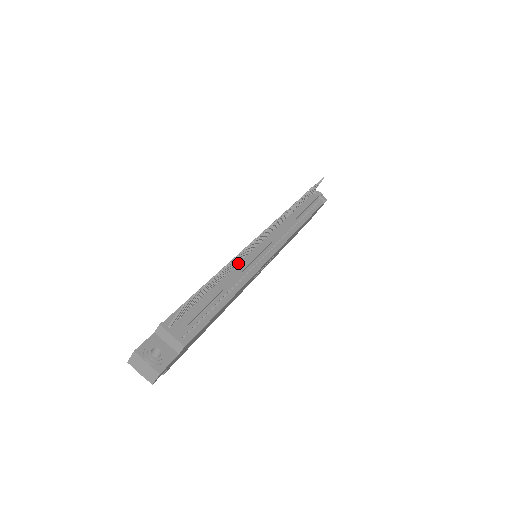
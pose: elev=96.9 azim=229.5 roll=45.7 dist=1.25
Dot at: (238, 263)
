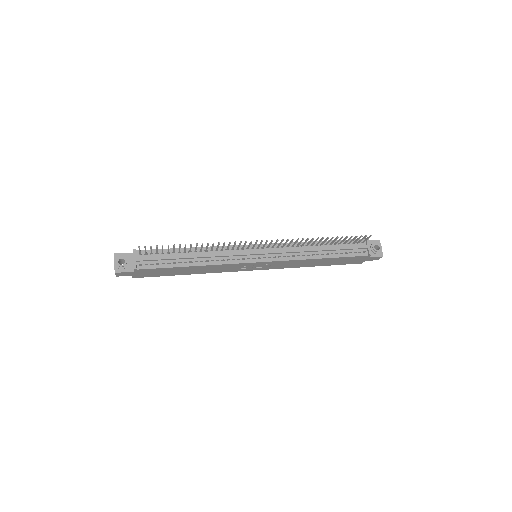
Dot at: (224, 250)
